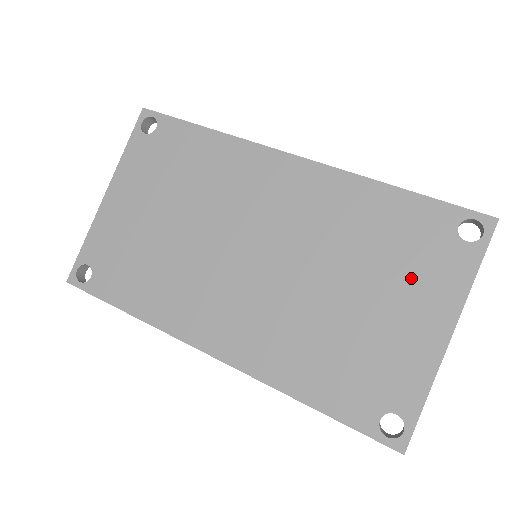
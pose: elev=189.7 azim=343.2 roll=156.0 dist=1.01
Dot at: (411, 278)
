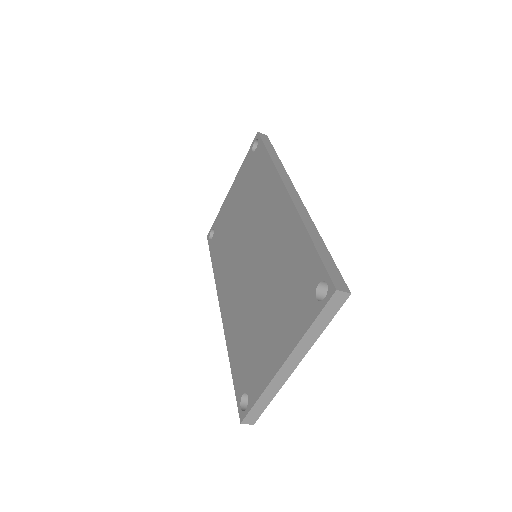
Dot at: (287, 310)
